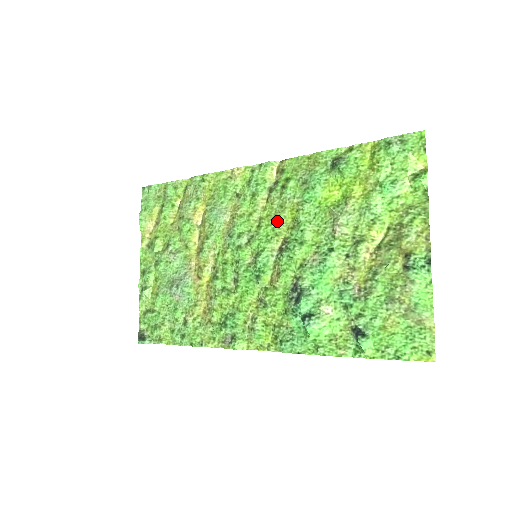
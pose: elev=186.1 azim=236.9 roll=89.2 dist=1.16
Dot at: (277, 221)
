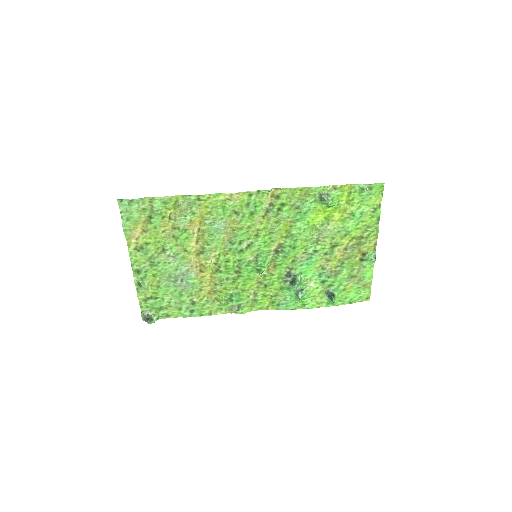
Dot at: (274, 233)
